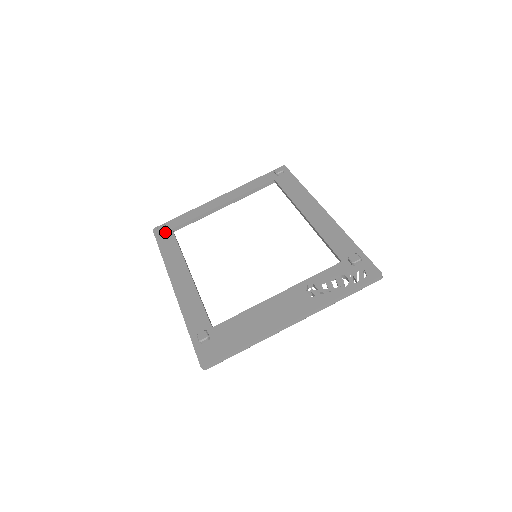
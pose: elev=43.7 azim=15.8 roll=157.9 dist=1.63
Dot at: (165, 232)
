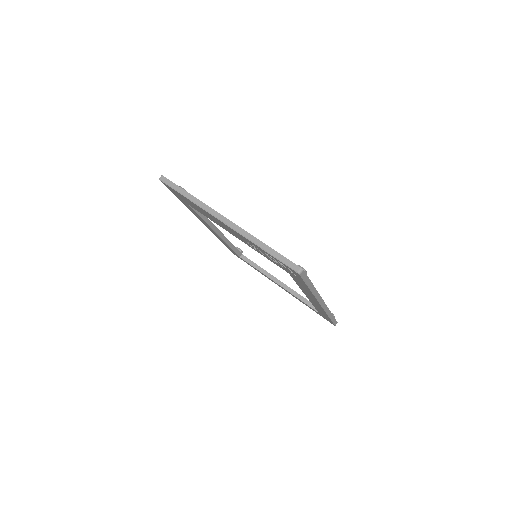
Dot at: occluded
